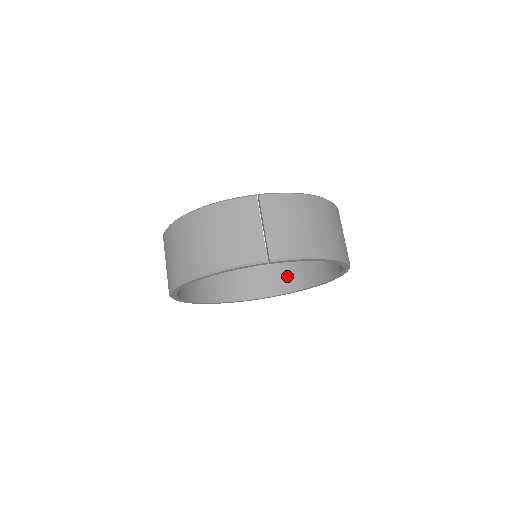
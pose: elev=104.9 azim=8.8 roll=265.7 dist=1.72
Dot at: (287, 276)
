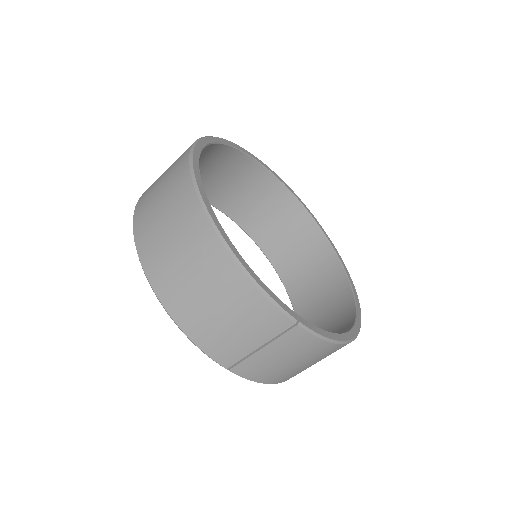
Dot at: (276, 238)
